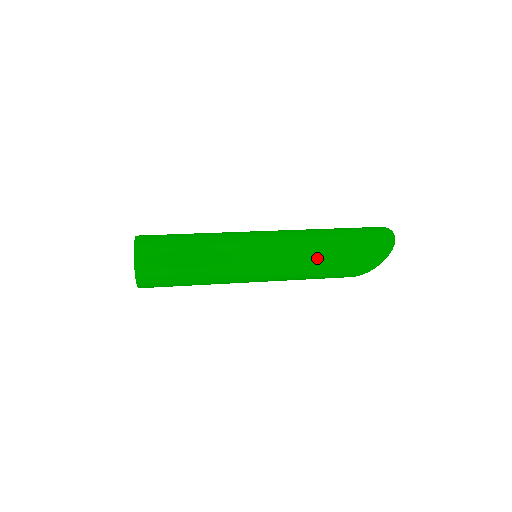
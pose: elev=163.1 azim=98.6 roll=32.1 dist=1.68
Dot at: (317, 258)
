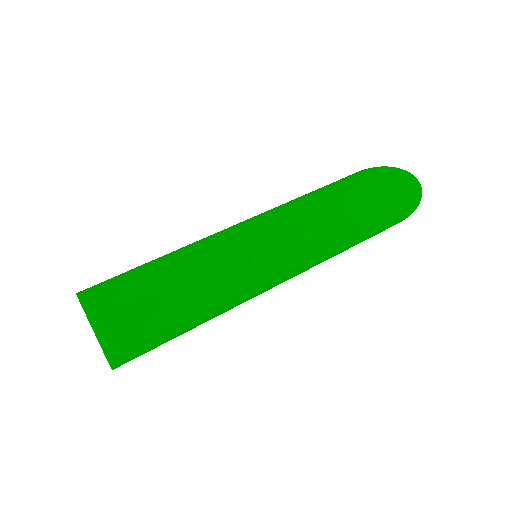
Dot at: (338, 252)
